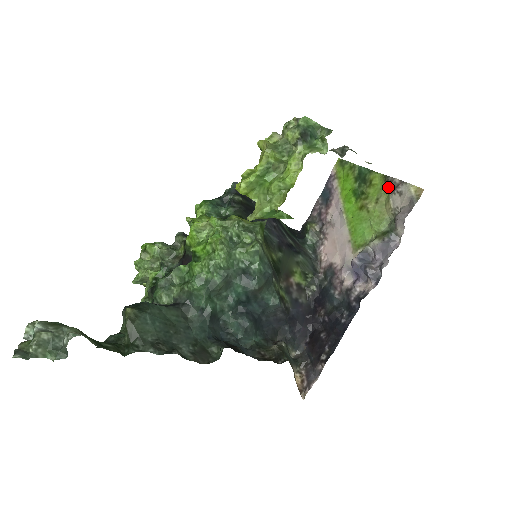
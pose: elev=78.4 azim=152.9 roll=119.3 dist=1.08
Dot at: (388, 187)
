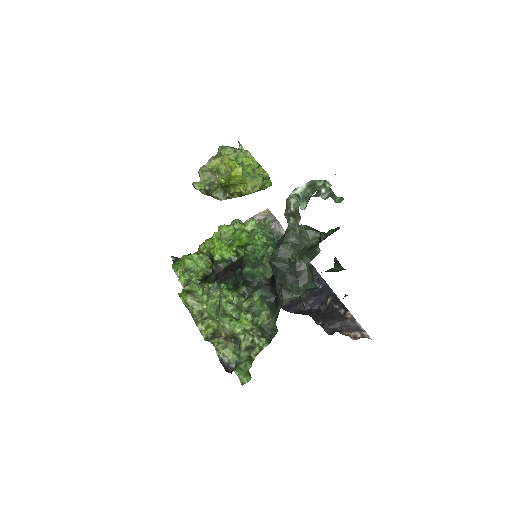
Dot at: occluded
